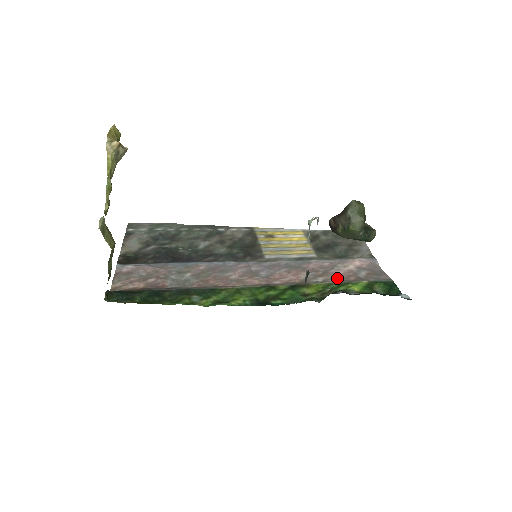
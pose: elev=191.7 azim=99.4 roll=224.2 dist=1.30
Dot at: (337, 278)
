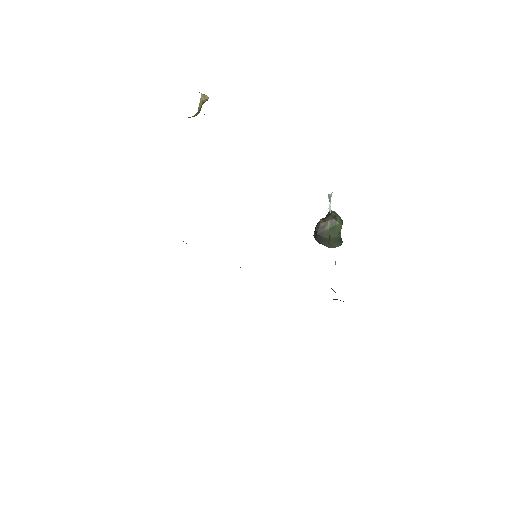
Dot at: occluded
